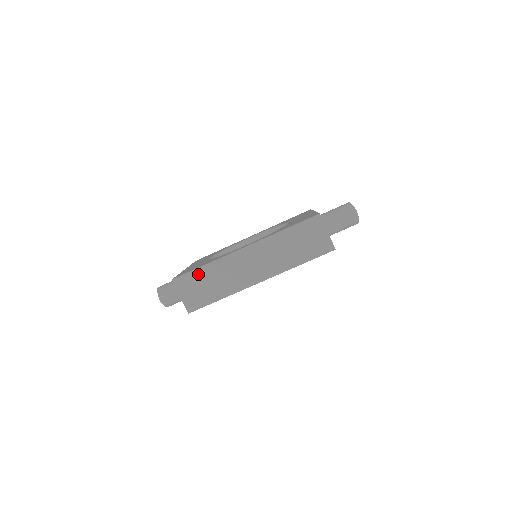
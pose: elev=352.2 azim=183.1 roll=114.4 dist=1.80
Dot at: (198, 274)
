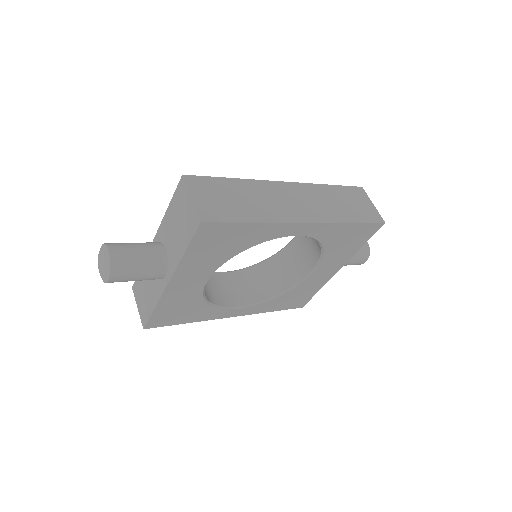
Dot at: (223, 183)
